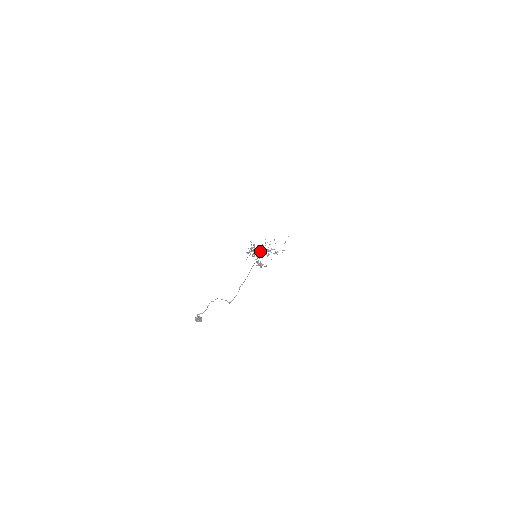
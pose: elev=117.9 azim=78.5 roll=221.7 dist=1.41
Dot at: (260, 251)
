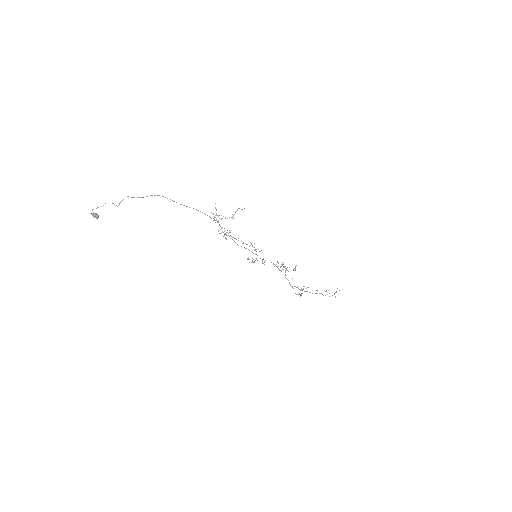
Dot at: occluded
